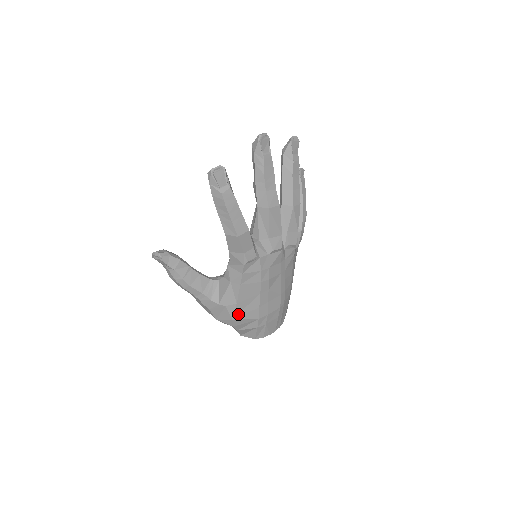
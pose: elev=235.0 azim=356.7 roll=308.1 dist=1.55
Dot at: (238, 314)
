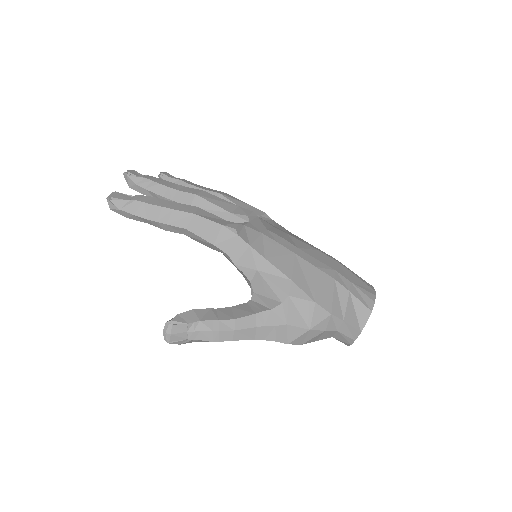
Dot at: (311, 292)
